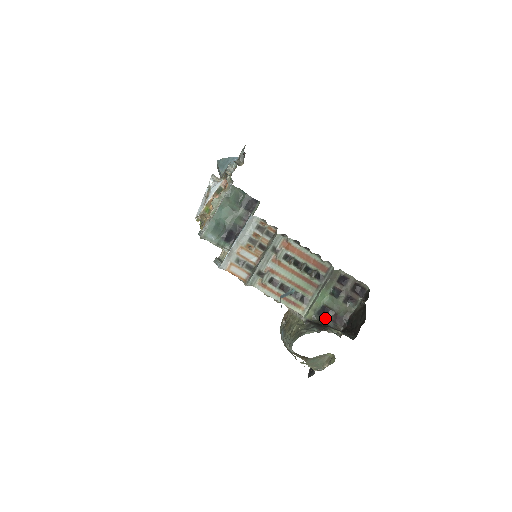
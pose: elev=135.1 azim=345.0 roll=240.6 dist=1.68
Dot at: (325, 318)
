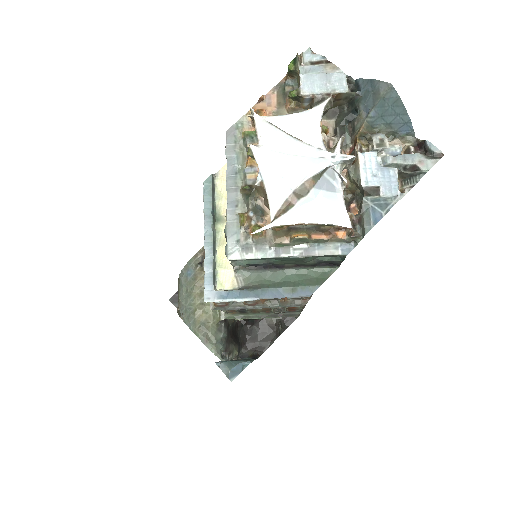
Dot at: occluded
